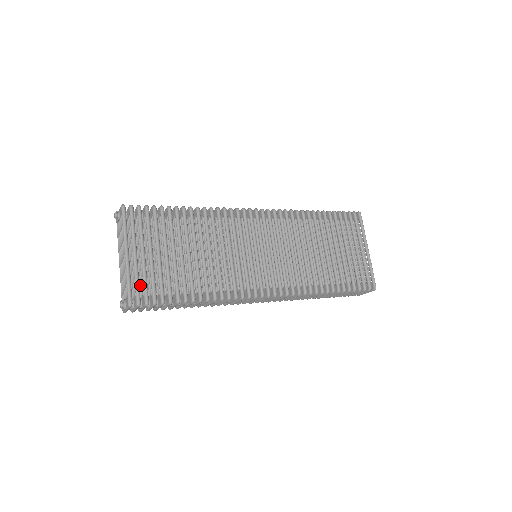
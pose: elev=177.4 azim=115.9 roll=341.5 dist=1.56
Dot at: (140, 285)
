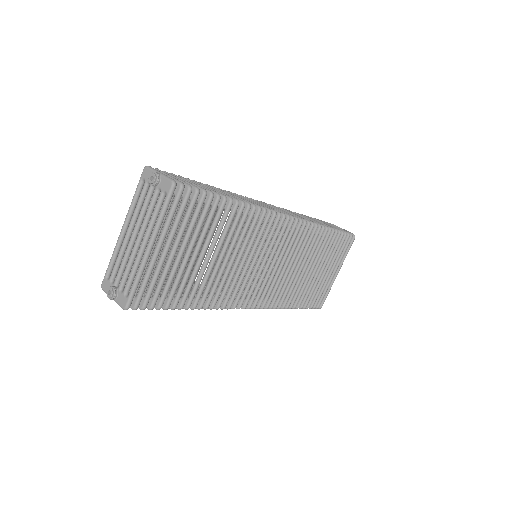
Dot at: occluded
